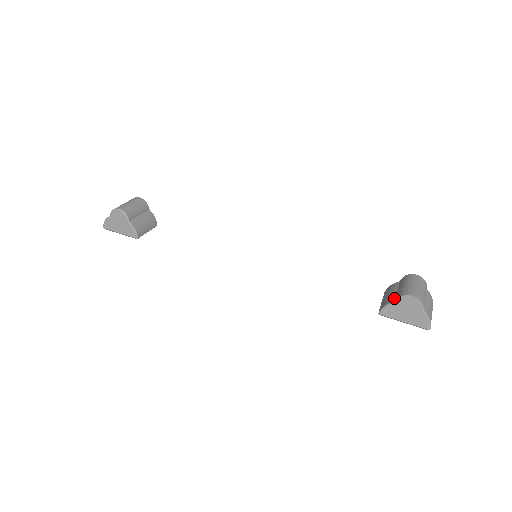
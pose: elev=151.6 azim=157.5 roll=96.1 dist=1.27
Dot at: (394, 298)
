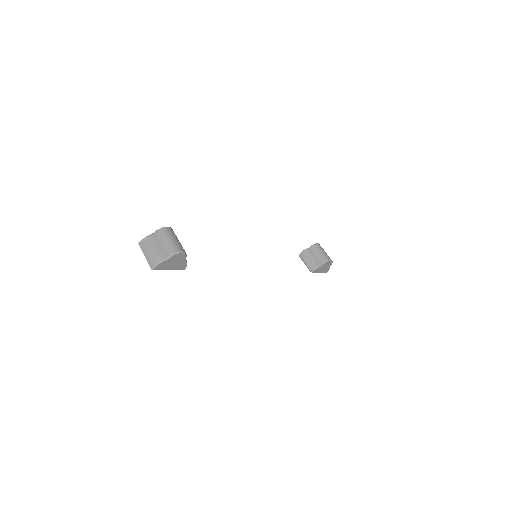
Dot at: (319, 262)
